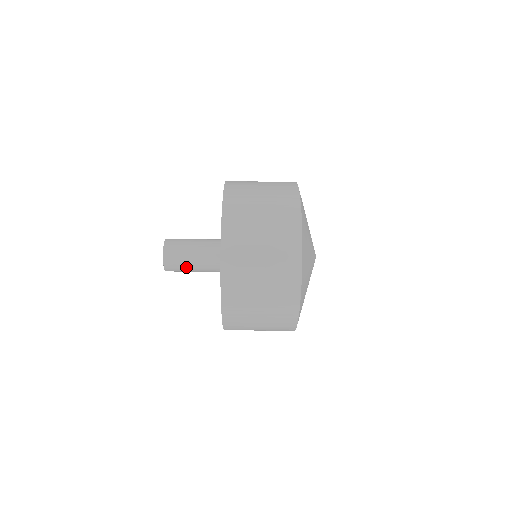
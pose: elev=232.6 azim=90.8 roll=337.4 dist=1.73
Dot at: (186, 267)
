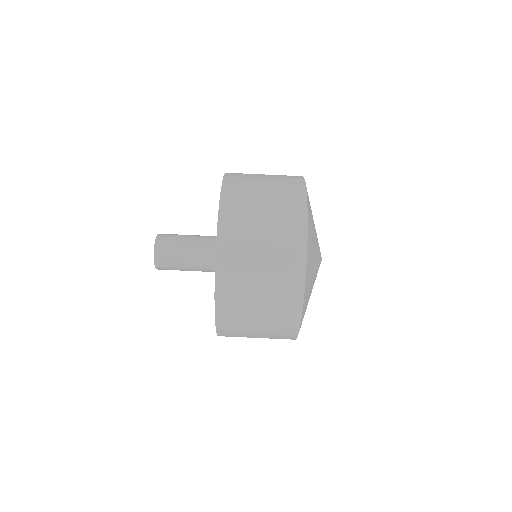
Dot at: (180, 242)
